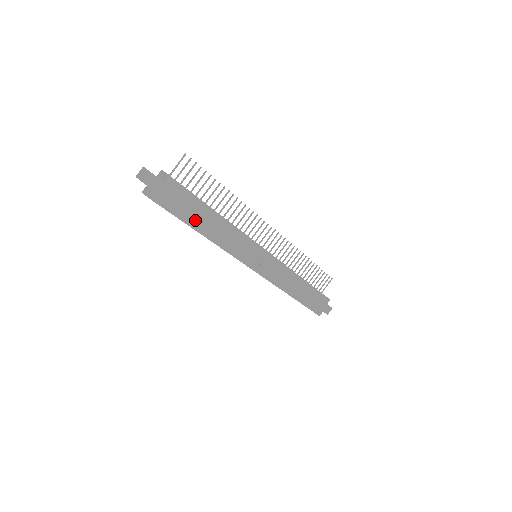
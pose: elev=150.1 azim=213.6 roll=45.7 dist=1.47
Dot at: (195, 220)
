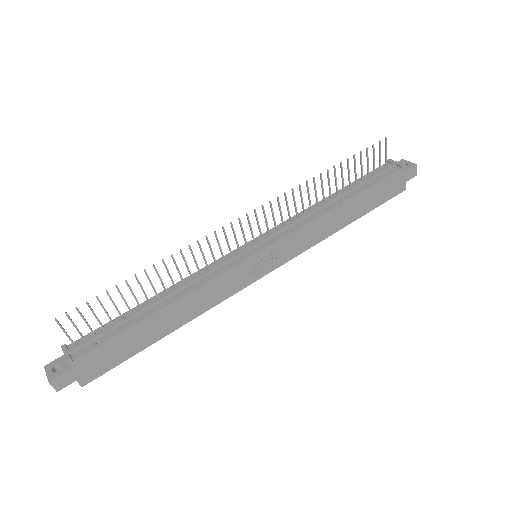
Dot at: (147, 338)
